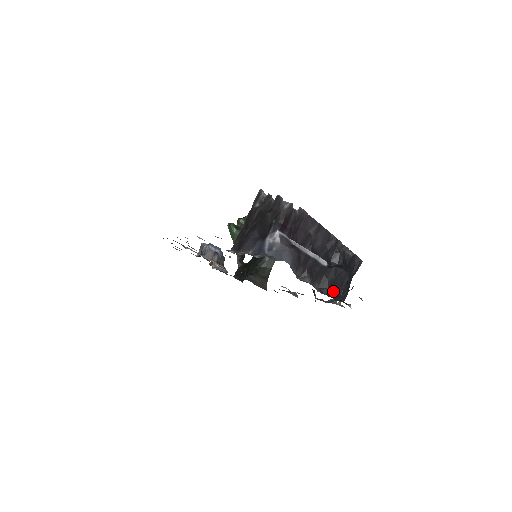
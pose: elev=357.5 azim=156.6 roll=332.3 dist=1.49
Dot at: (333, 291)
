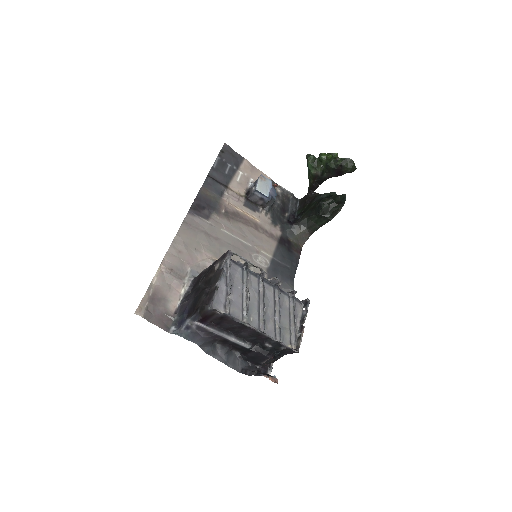
Dot at: (253, 360)
